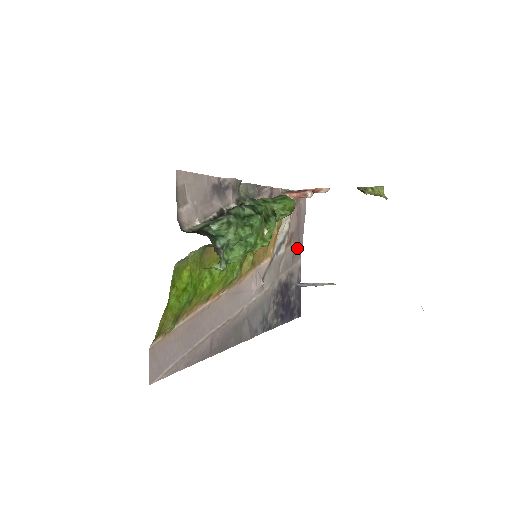
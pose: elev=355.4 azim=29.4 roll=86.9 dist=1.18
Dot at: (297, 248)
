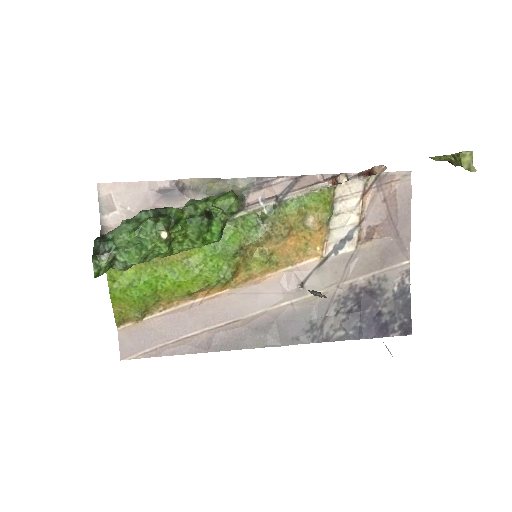
Dot at: (395, 245)
